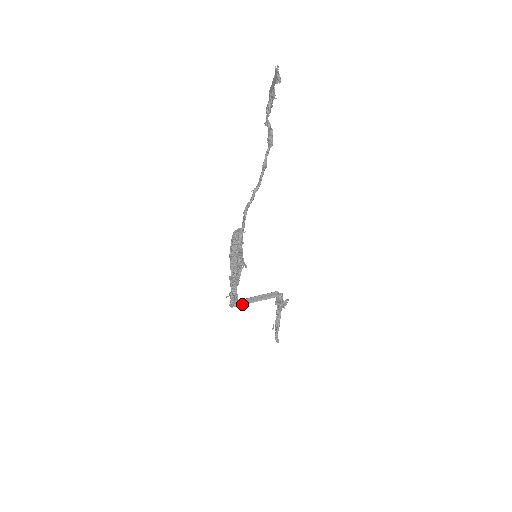
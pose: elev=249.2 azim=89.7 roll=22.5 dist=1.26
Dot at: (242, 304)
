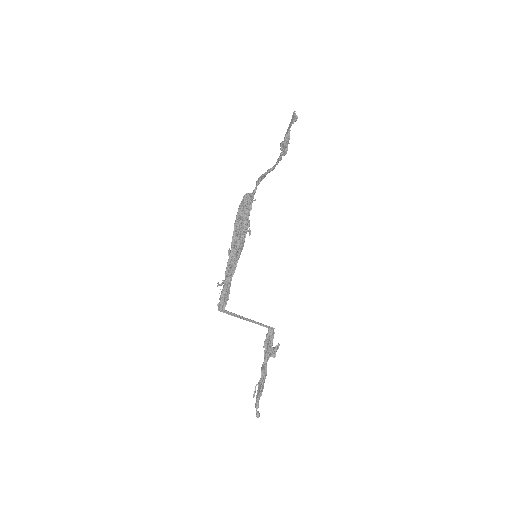
Dot at: (231, 314)
